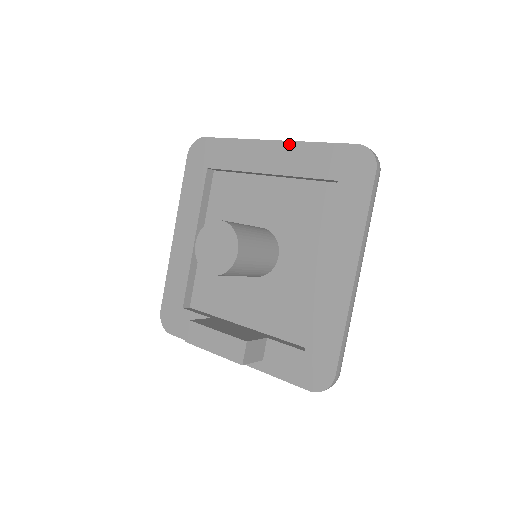
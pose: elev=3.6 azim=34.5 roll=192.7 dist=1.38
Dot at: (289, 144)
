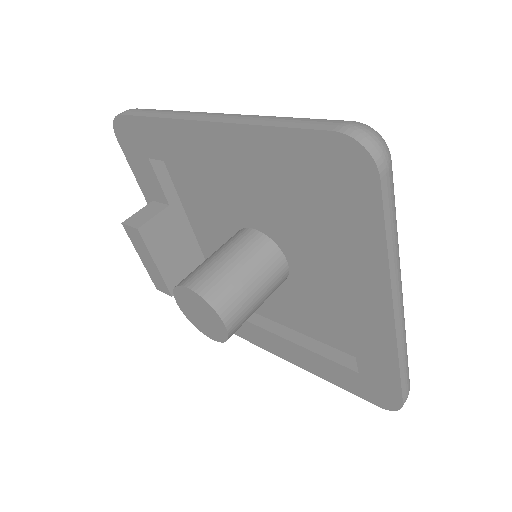
Dot at: (391, 336)
